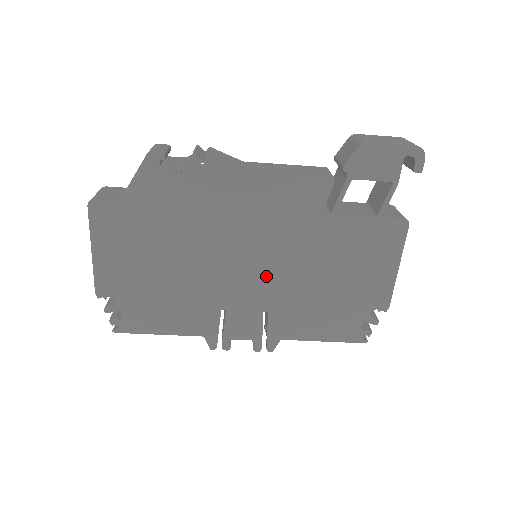
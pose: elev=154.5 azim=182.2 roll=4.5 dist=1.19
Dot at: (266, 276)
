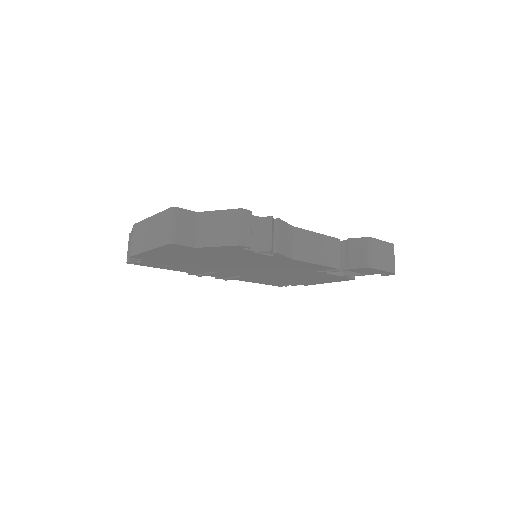
Dot at: (256, 272)
